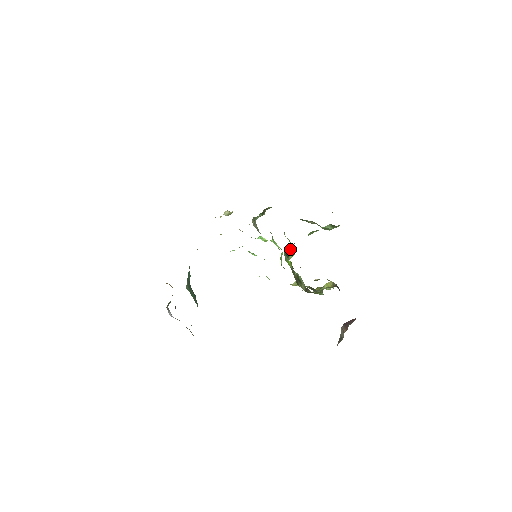
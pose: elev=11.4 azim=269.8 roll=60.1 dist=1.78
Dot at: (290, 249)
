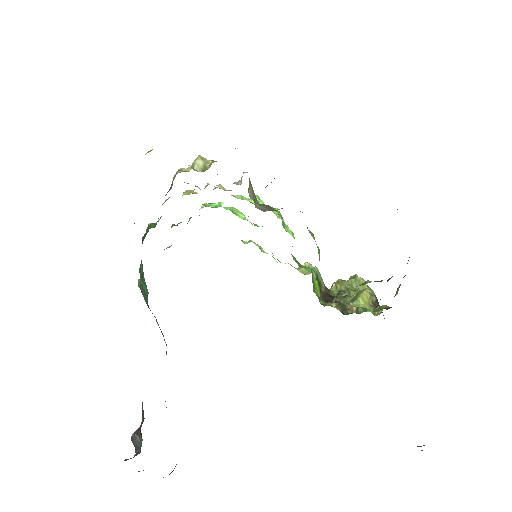
Dot at: occluded
